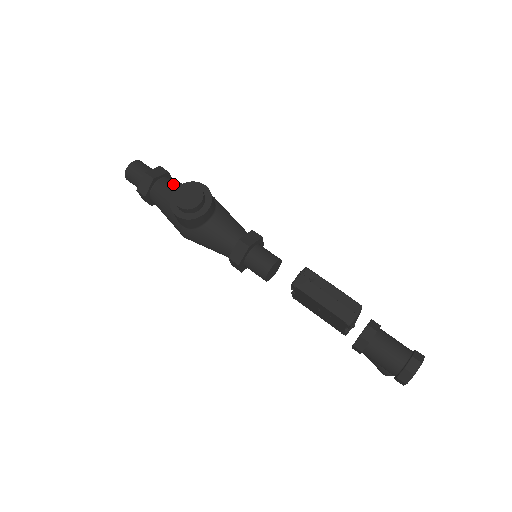
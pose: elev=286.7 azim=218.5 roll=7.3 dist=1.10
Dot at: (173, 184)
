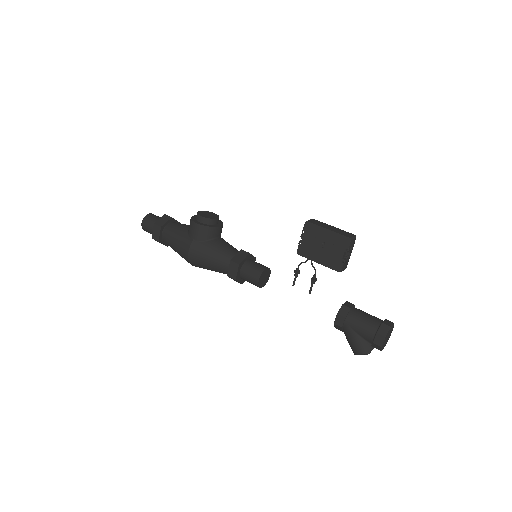
Dot at: occluded
